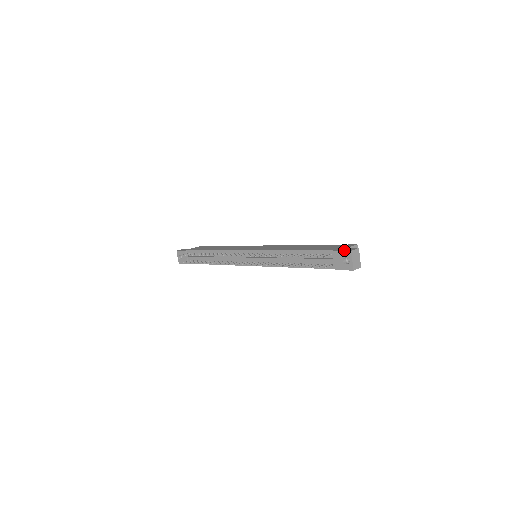
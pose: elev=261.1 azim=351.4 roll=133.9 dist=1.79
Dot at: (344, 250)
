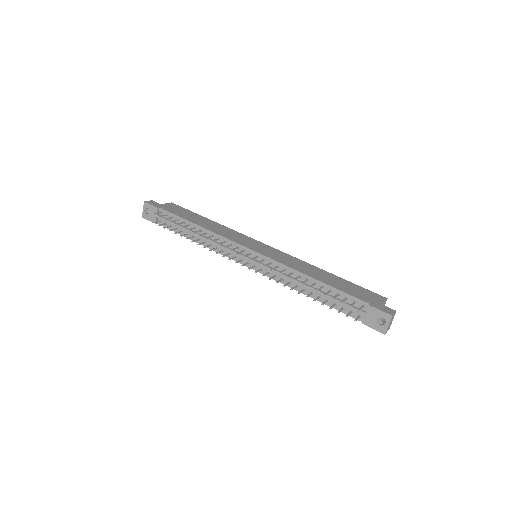
Dot at: (383, 310)
